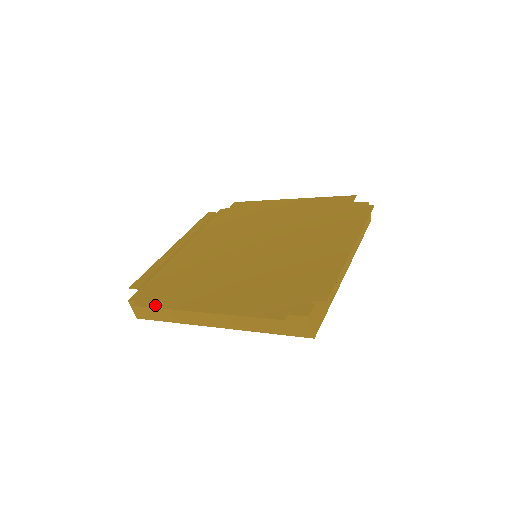
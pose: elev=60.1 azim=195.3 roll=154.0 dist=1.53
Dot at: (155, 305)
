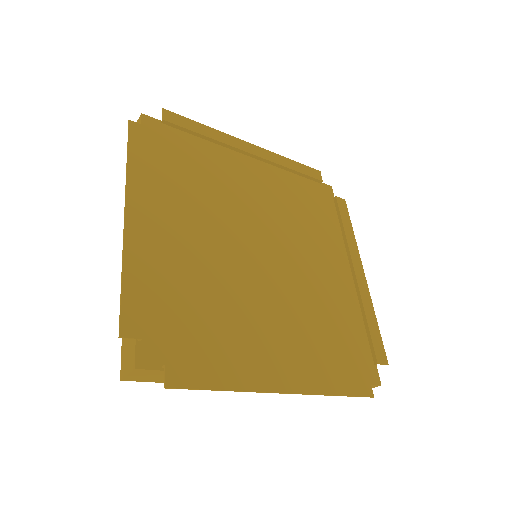
Dot at: (211, 384)
